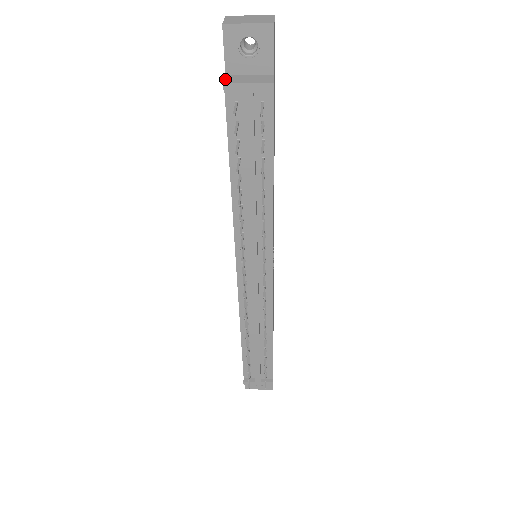
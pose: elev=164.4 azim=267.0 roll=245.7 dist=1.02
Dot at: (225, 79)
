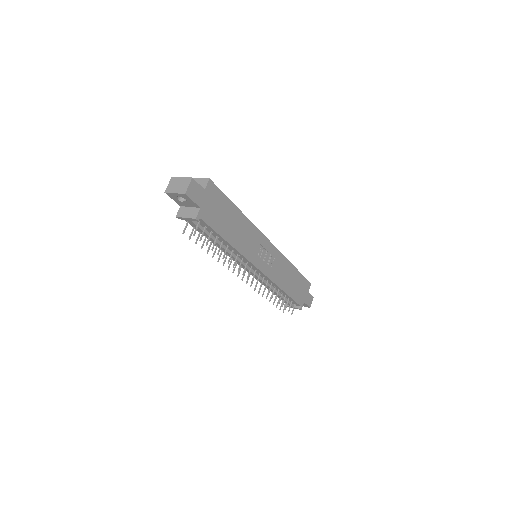
Dot at: (178, 212)
